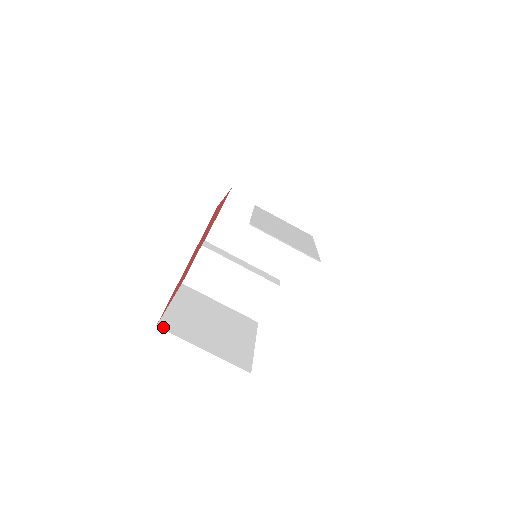
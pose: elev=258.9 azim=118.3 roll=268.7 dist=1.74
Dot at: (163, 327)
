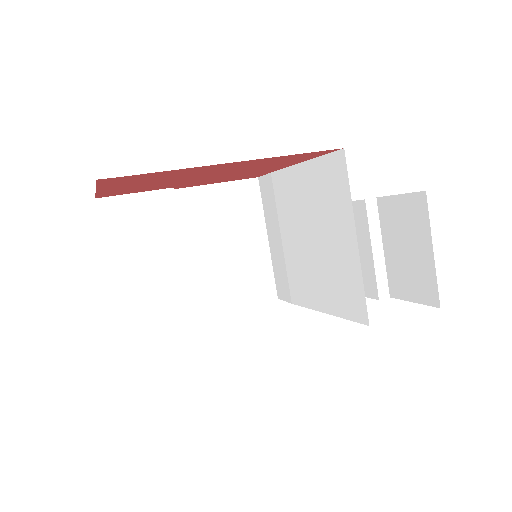
Dot at: occluded
